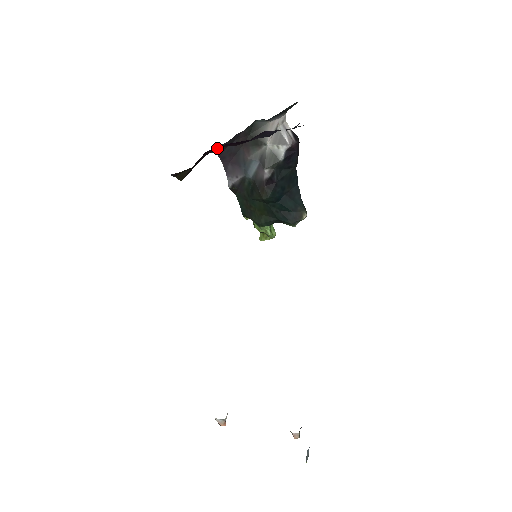
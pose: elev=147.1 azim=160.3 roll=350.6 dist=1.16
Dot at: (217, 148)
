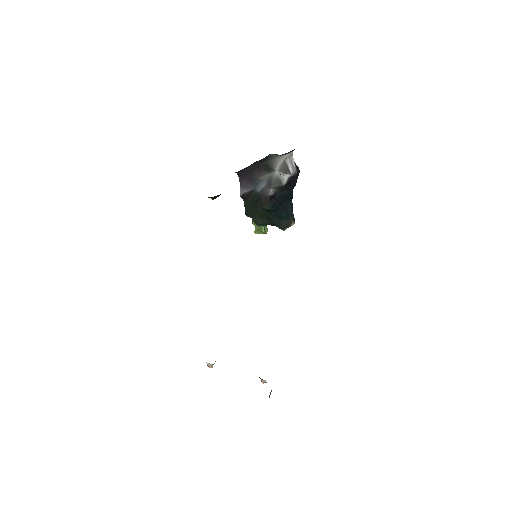
Dot at: occluded
